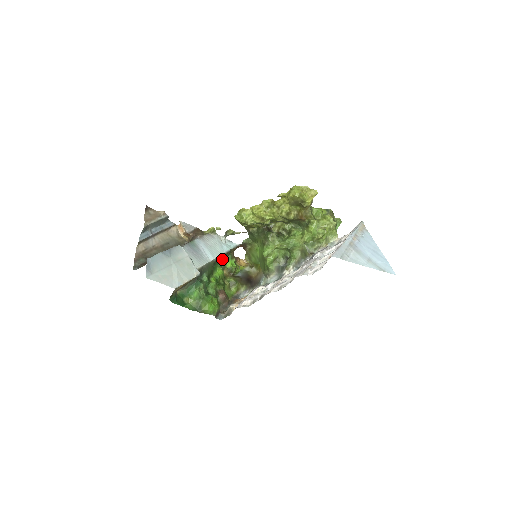
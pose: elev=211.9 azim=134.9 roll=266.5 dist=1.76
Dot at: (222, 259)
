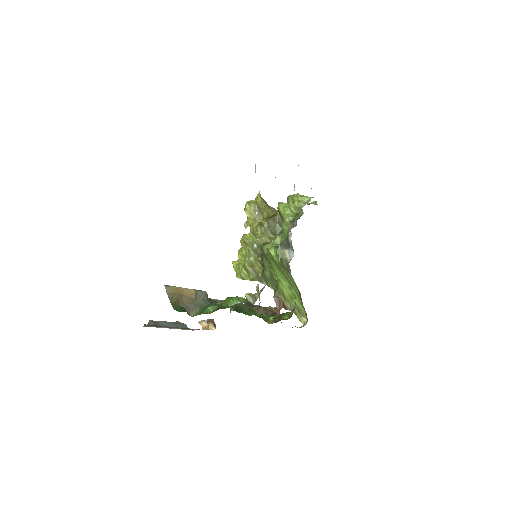
Dot at: (256, 313)
